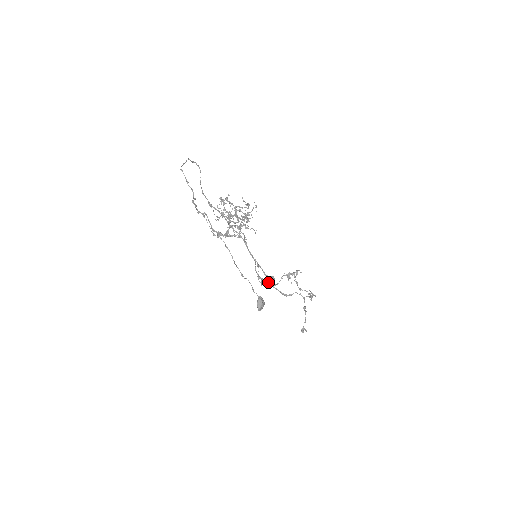
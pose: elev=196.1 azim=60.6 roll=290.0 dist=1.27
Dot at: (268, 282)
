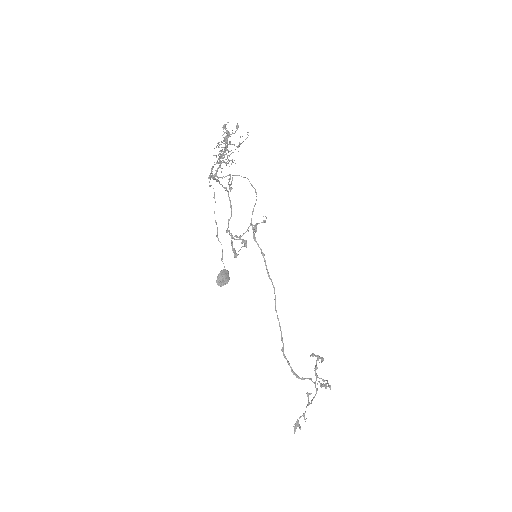
Dot at: occluded
